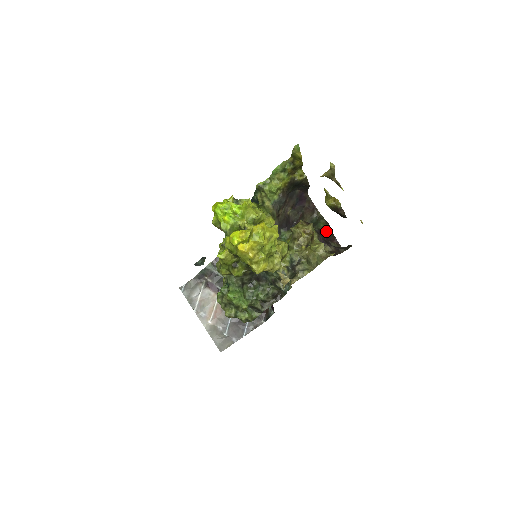
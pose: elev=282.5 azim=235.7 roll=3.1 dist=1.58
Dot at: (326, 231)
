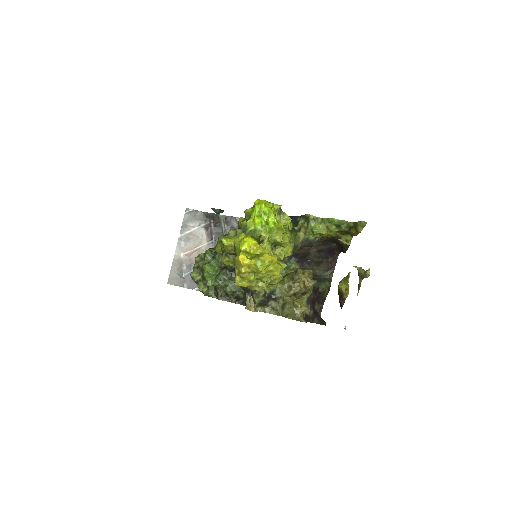
Dot at: (322, 293)
